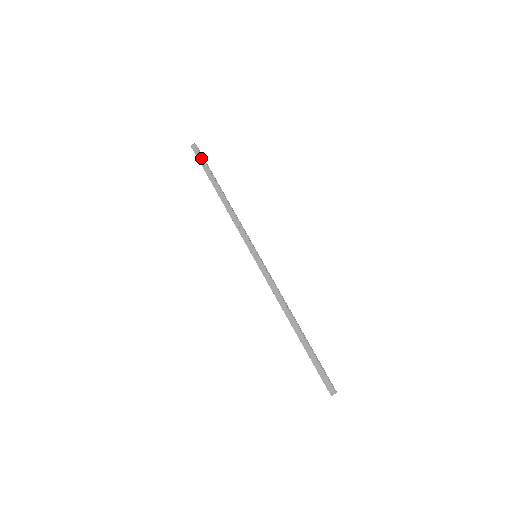
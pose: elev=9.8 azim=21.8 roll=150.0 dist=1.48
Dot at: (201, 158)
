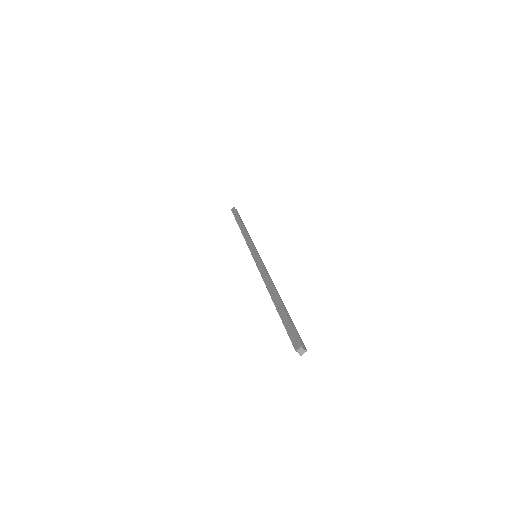
Dot at: (235, 212)
